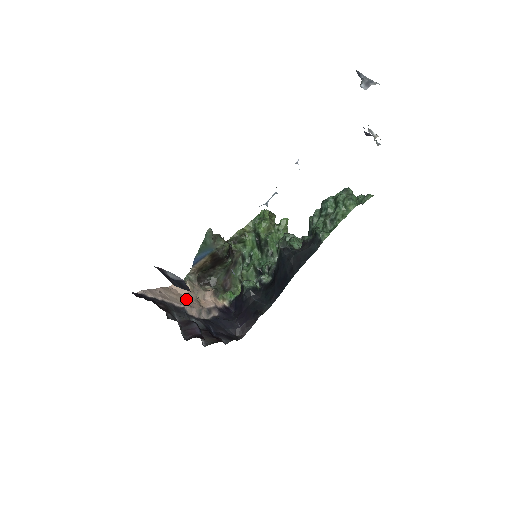
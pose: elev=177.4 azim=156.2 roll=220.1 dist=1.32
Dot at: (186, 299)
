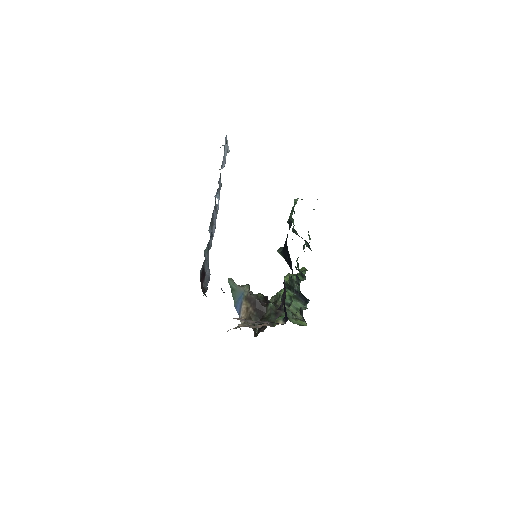
Dot at: occluded
